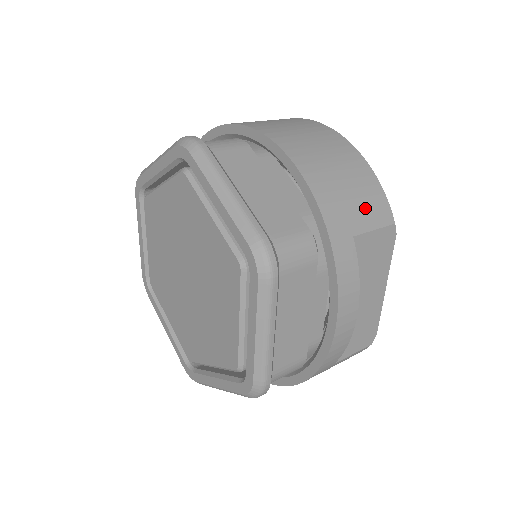
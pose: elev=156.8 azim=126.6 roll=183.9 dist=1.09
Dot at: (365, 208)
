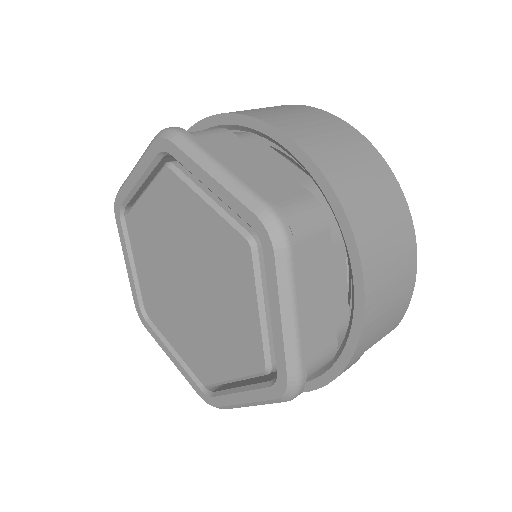
Dot at: (388, 326)
